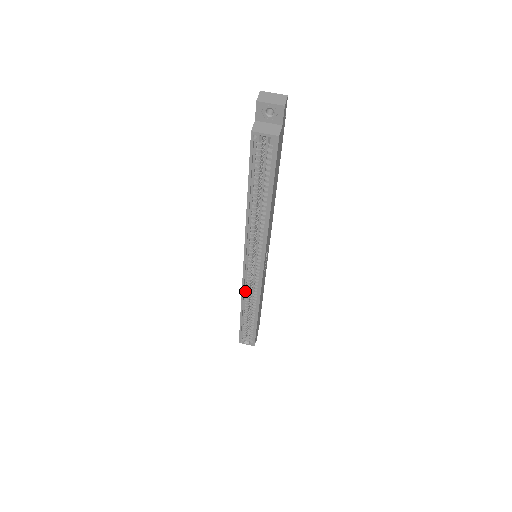
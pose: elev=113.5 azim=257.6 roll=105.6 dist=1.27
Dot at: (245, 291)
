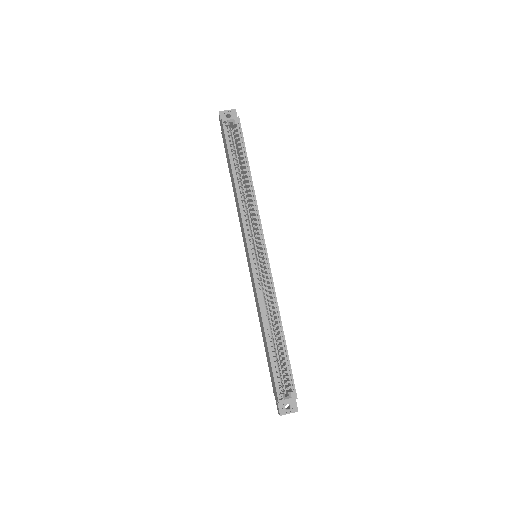
Dot at: (260, 295)
